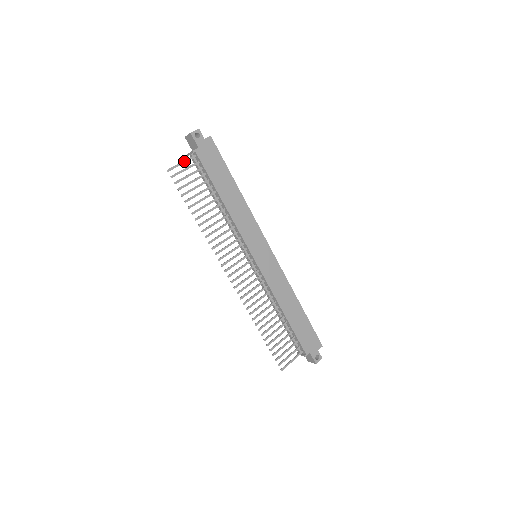
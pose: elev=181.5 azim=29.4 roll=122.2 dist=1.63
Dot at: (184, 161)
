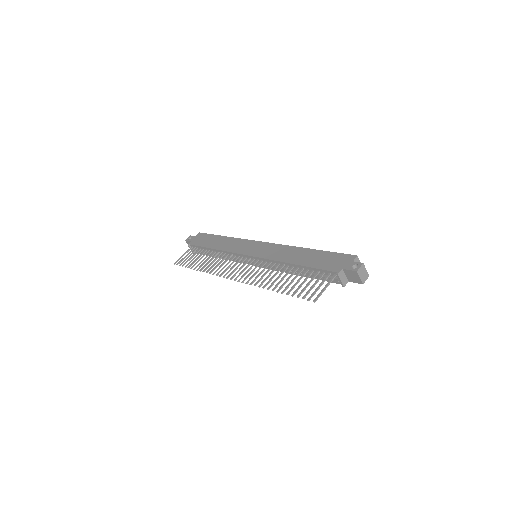
Dot at: occluded
